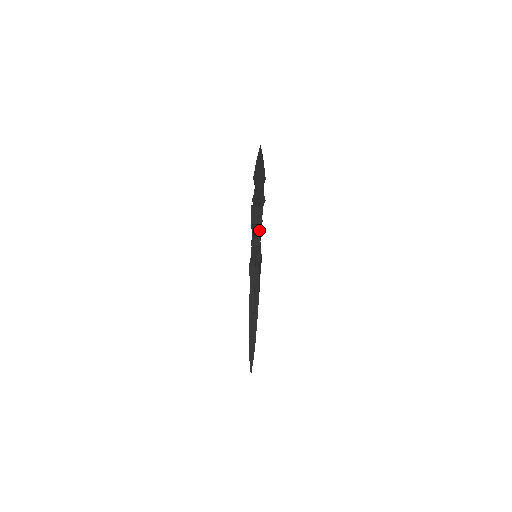
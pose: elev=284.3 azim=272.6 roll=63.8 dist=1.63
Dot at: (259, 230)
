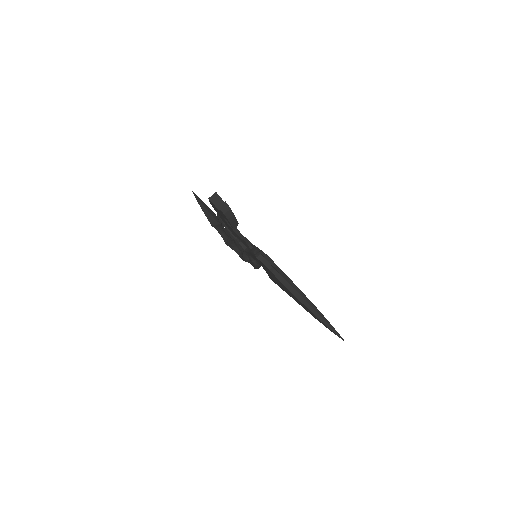
Dot at: (228, 209)
